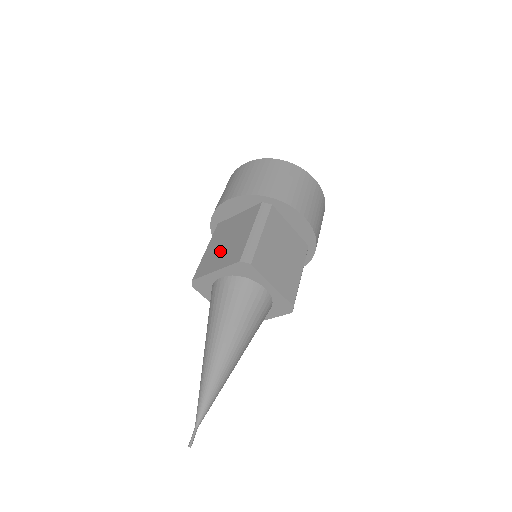
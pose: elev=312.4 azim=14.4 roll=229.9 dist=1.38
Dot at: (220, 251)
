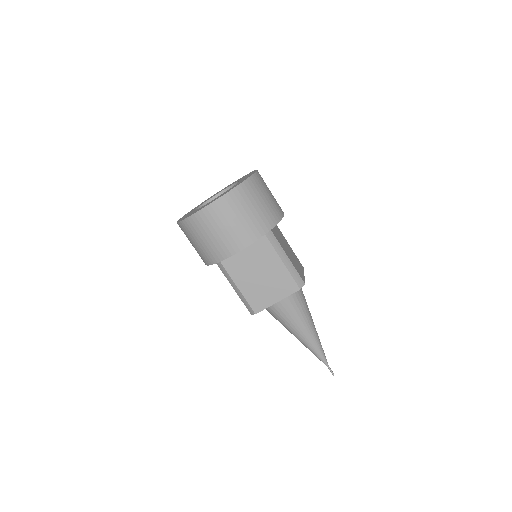
Dot at: occluded
